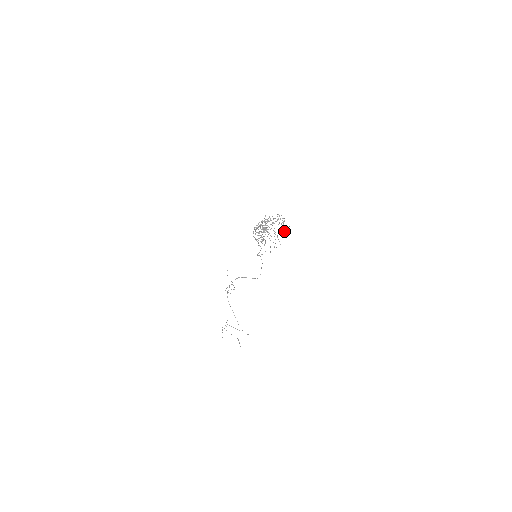
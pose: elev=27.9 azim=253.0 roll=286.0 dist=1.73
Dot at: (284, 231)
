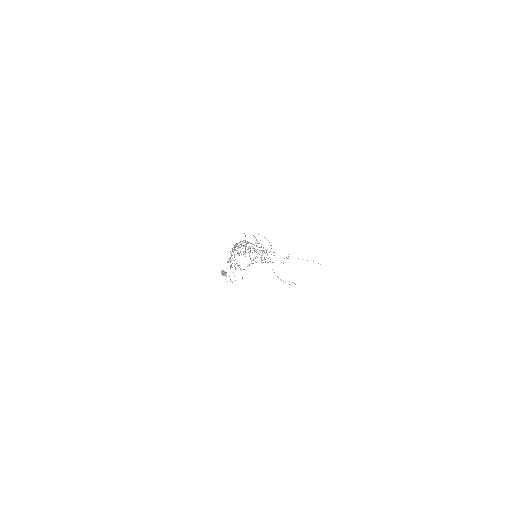
Dot at: occluded
